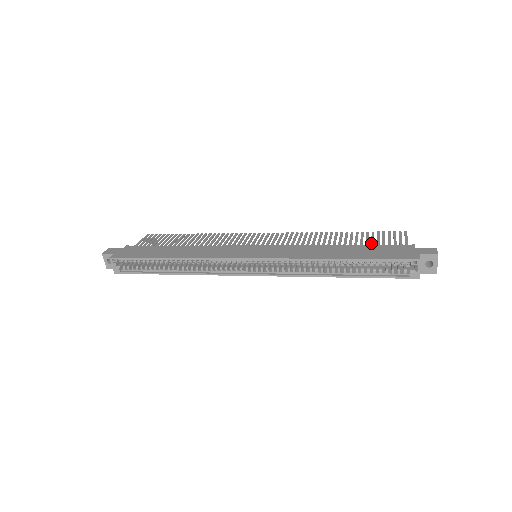
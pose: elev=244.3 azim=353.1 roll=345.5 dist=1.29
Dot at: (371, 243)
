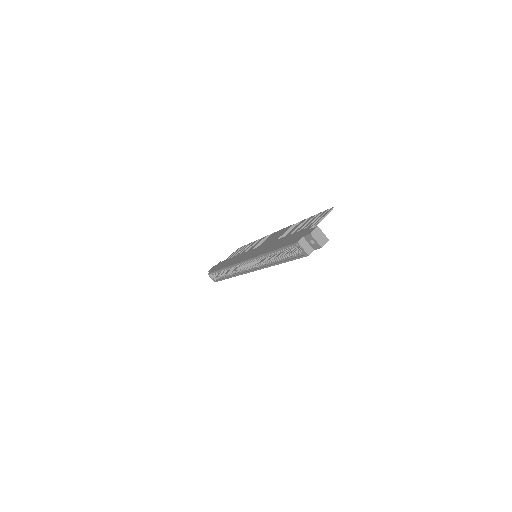
Dot at: occluded
